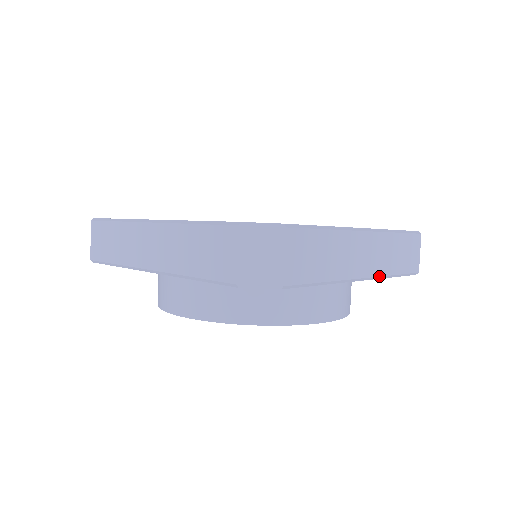
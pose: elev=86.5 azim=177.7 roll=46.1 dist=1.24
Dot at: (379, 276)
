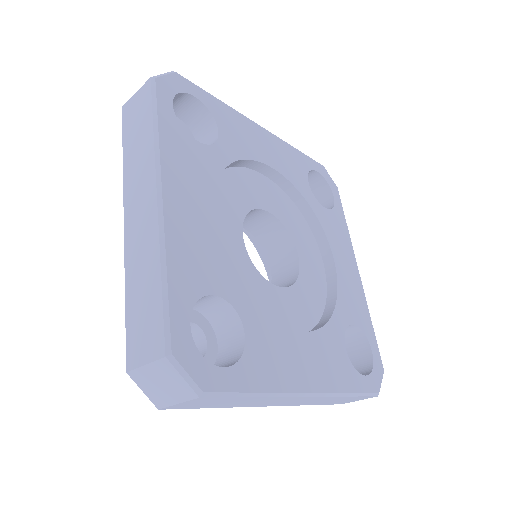
Dot at: occluded
